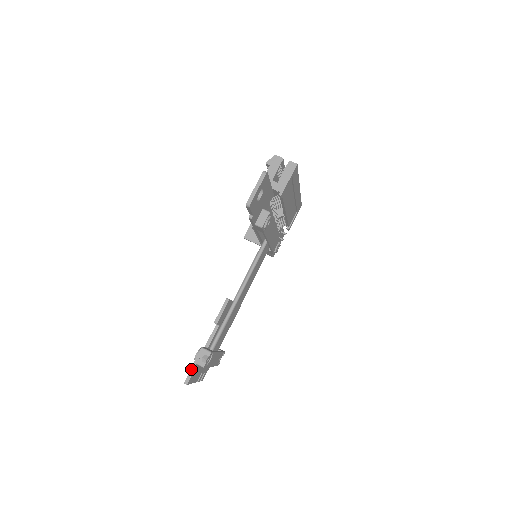
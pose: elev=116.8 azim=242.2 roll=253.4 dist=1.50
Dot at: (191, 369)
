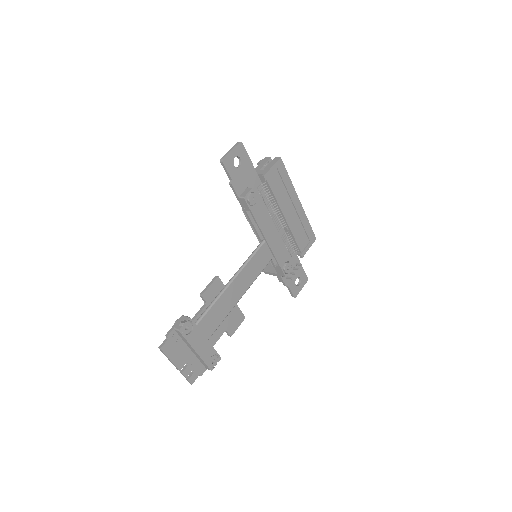
Dot at: (167, 333)
